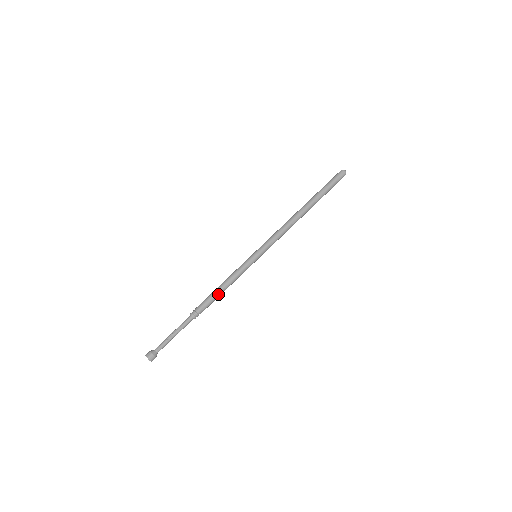
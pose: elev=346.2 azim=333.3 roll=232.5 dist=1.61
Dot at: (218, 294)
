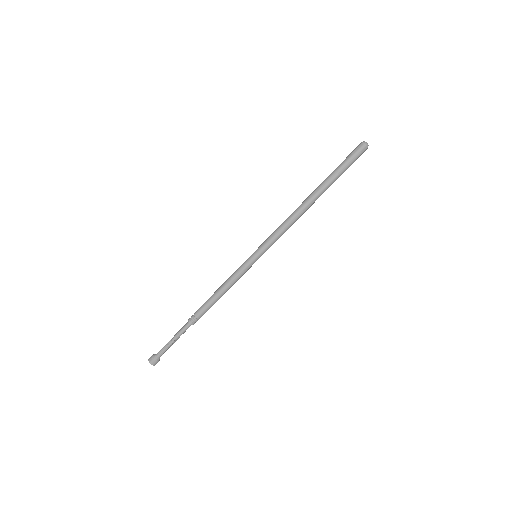
Dot at: (215, 299)
